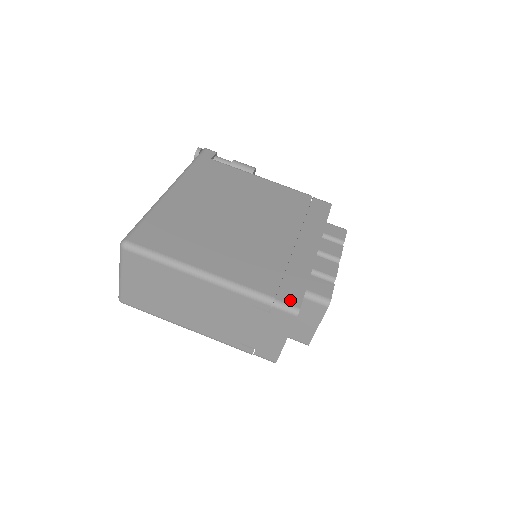
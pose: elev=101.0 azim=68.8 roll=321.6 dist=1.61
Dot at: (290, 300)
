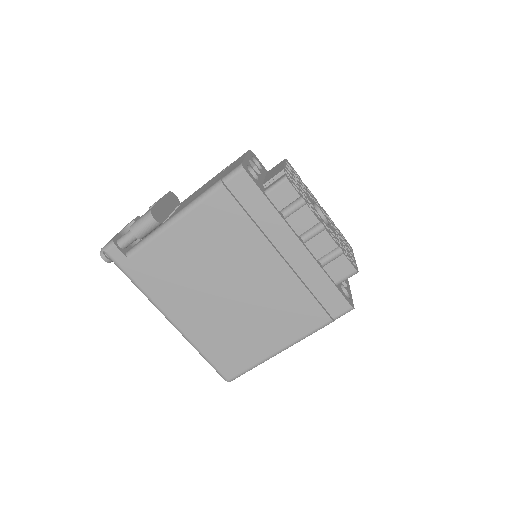
Dot at: (340, 309)
